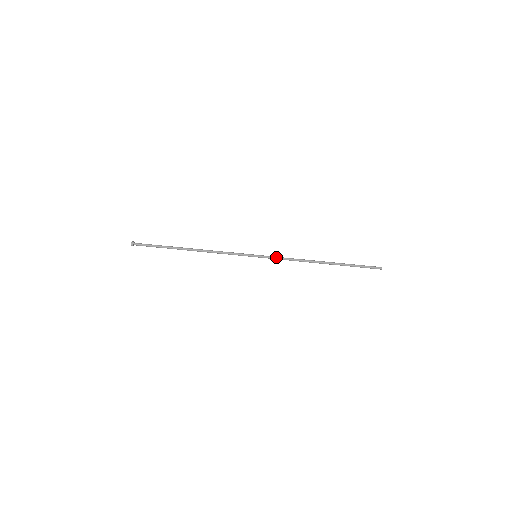
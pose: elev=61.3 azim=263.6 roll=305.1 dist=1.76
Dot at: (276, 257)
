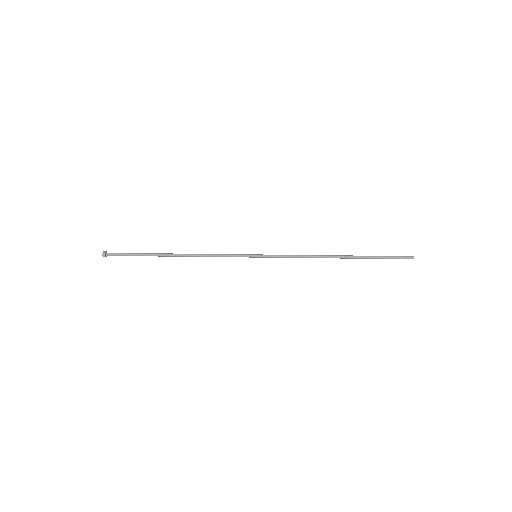
Dot at: (281, 256)
